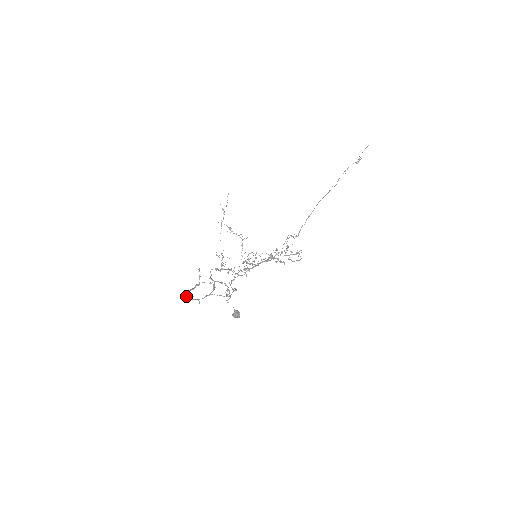
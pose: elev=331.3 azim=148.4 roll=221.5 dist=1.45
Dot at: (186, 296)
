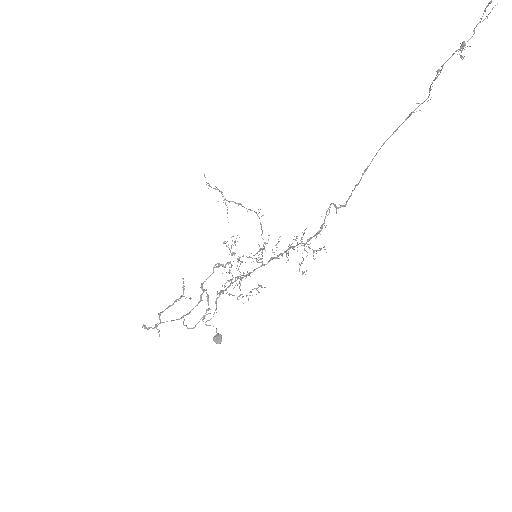
Dot at: (145, 327)
